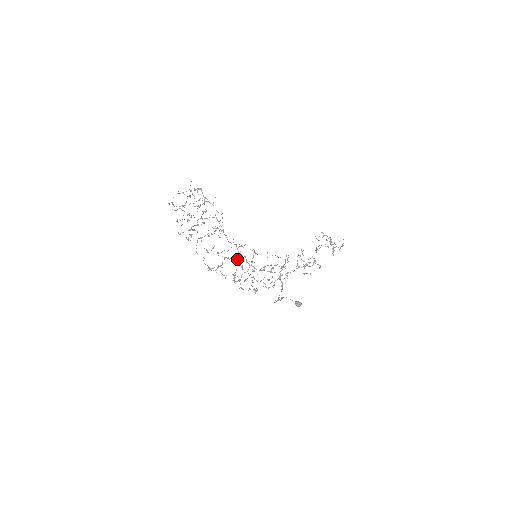
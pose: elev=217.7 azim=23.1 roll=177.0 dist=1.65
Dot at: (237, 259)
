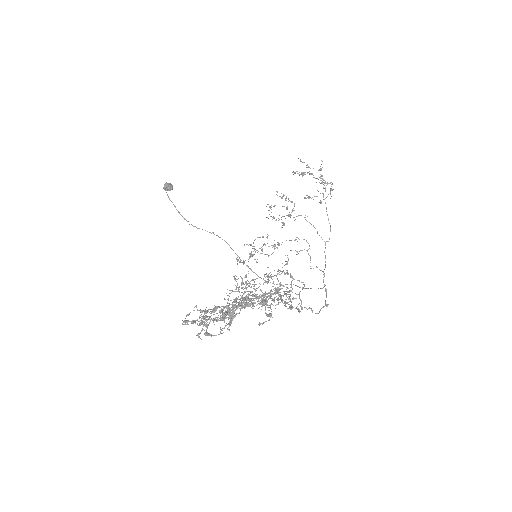
Dot at: occluded
